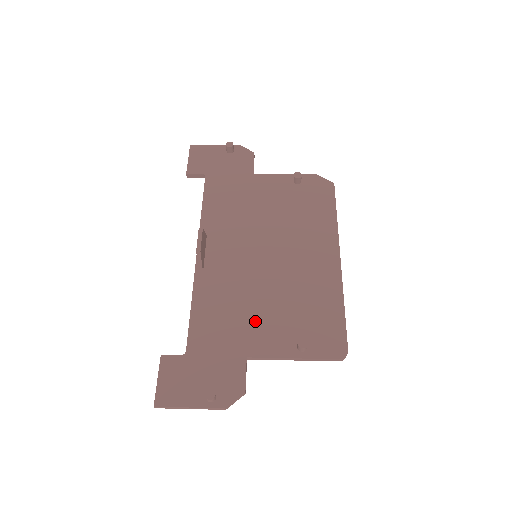
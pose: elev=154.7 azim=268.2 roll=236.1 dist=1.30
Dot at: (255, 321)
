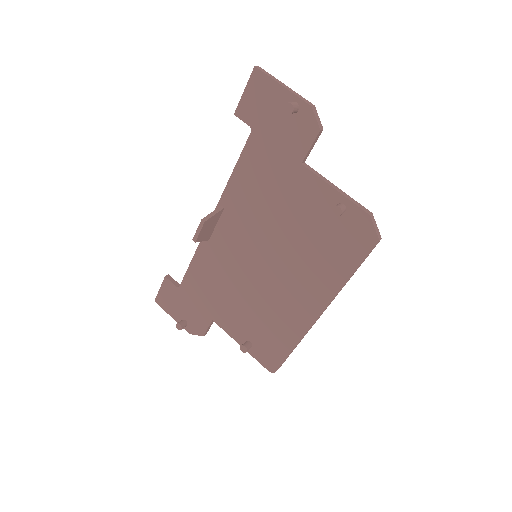
Dot at: (228, 304)
